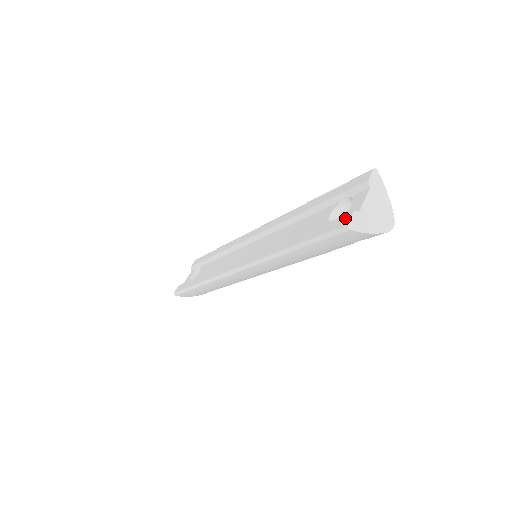
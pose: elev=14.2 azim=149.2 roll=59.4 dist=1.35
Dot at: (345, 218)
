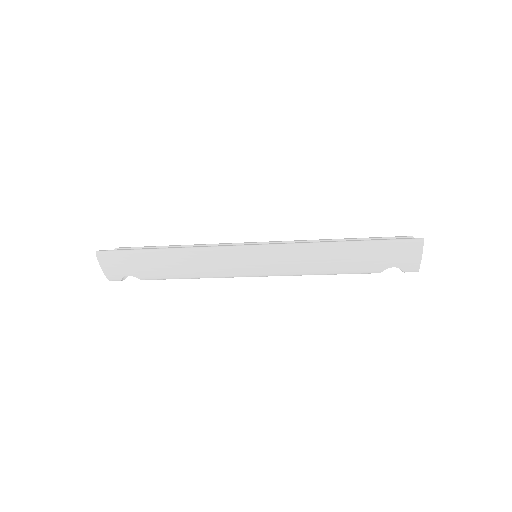
Dot at: occluded
